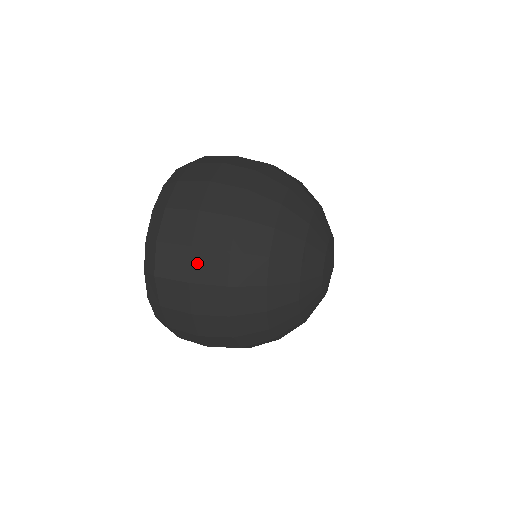
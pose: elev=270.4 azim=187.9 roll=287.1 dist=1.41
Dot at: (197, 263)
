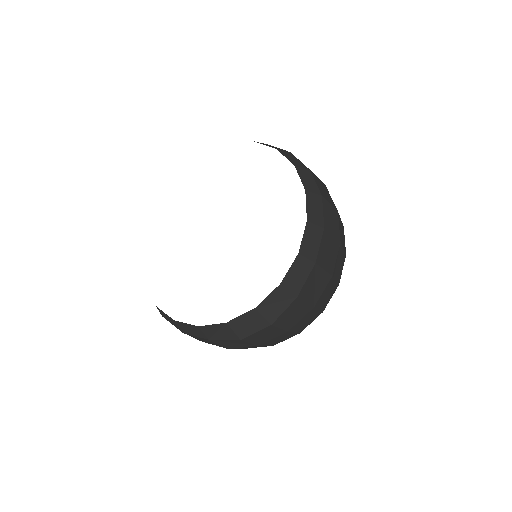
Dot at: (277, 338)
